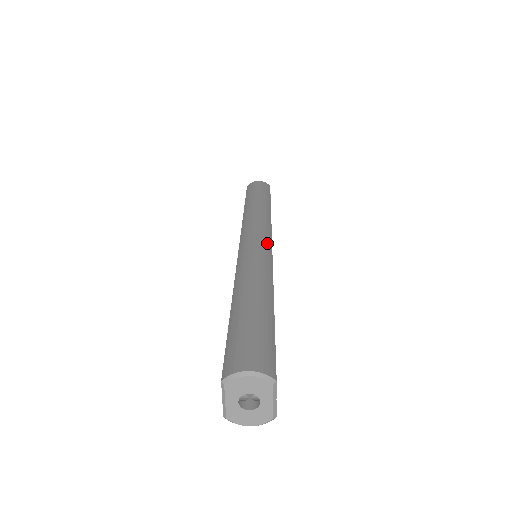
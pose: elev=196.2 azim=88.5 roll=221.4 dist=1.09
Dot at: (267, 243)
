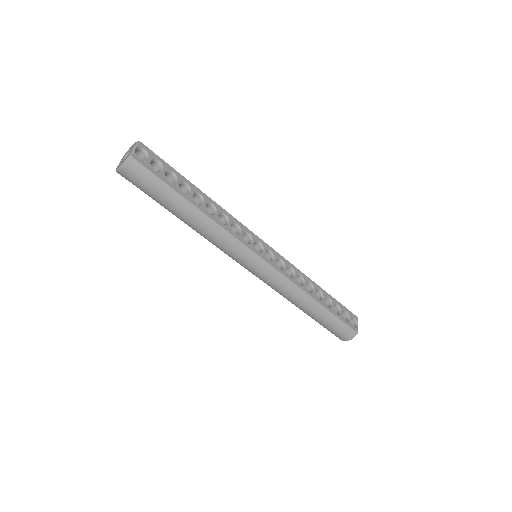
Dot at: (259, 238)
